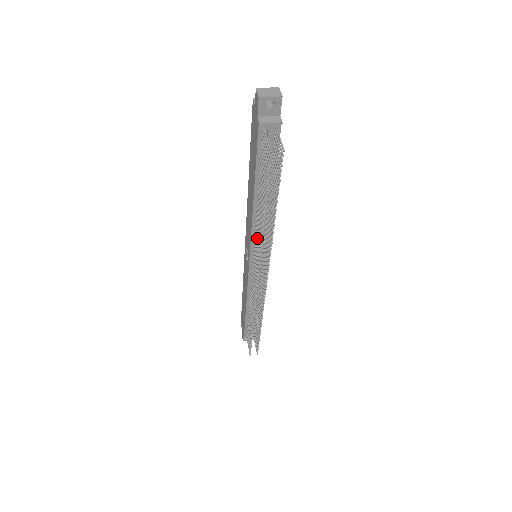
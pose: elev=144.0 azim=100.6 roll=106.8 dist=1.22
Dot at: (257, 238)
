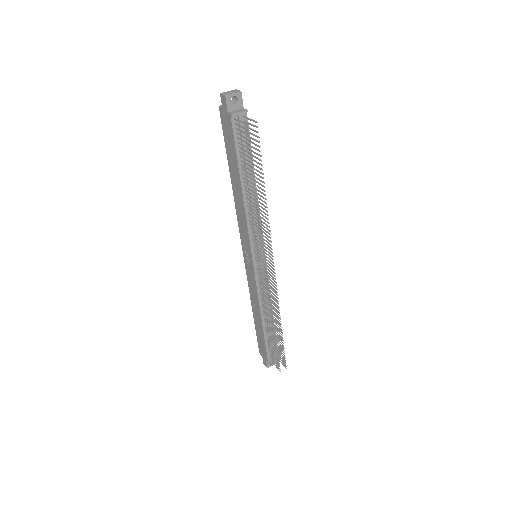
Dot at: occluded
